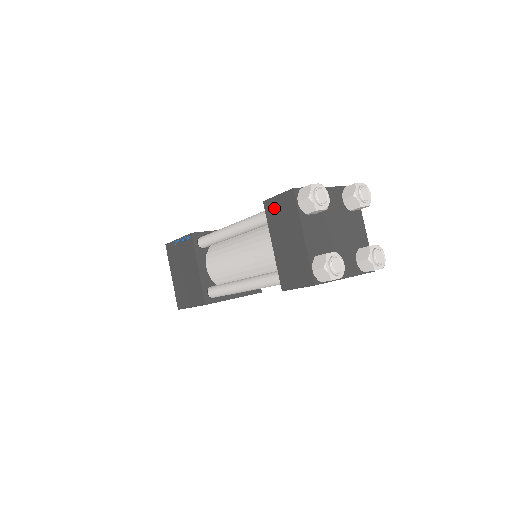
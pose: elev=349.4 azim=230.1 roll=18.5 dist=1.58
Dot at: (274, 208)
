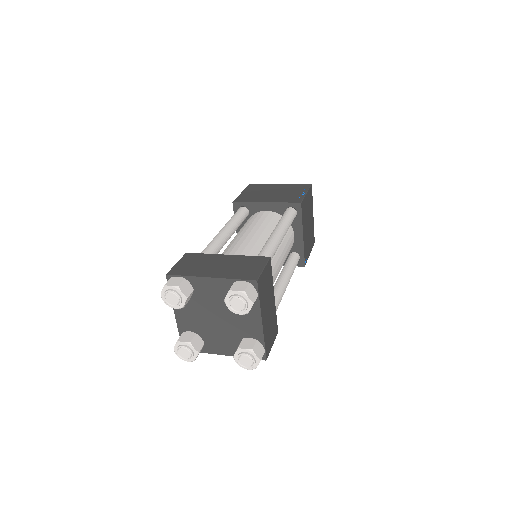
Dot at: occluded
